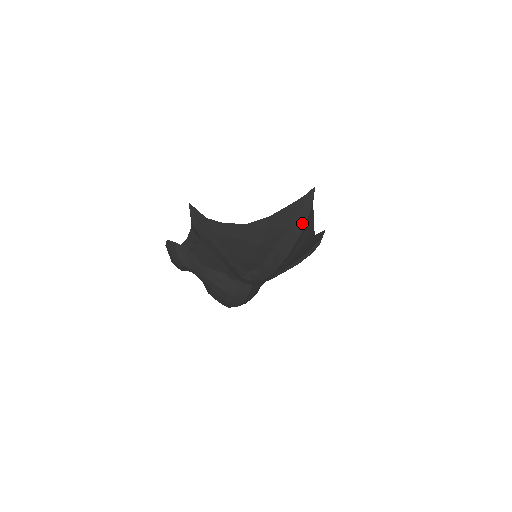
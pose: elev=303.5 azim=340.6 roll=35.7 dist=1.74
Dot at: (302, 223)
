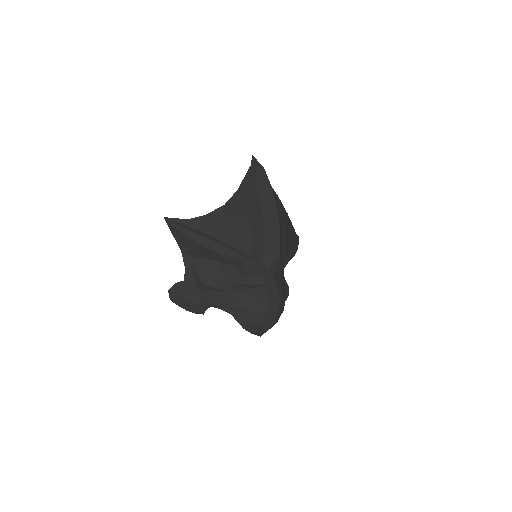
Dot at: (266, 181)
